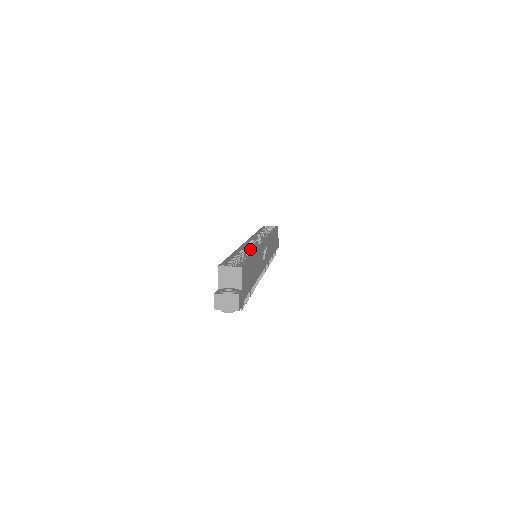
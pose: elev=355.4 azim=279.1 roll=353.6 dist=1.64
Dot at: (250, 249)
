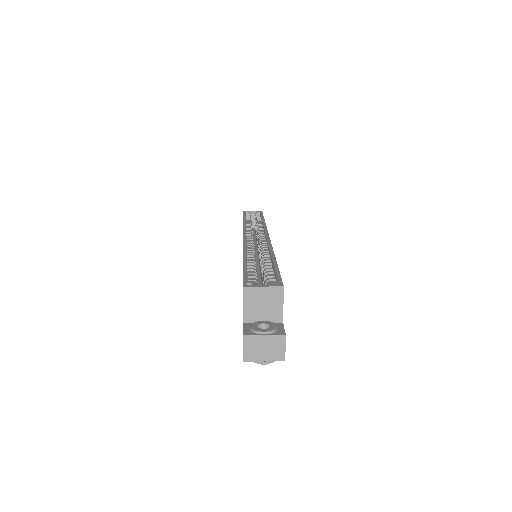
Dot at: occluded
